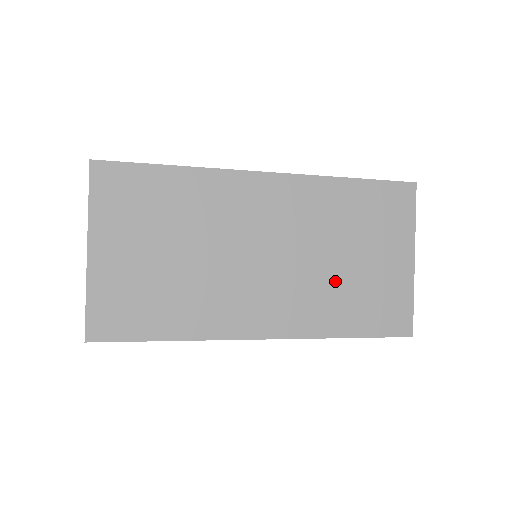
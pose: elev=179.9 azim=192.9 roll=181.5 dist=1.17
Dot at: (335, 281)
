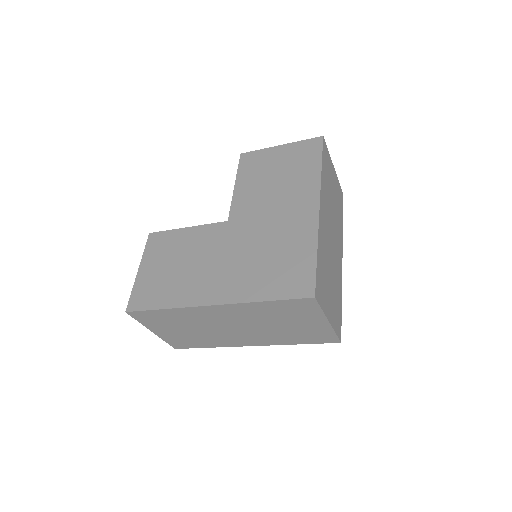
Dot at: (280, 331)
